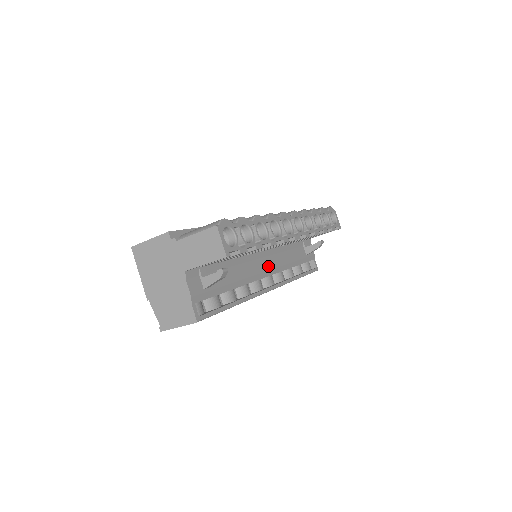
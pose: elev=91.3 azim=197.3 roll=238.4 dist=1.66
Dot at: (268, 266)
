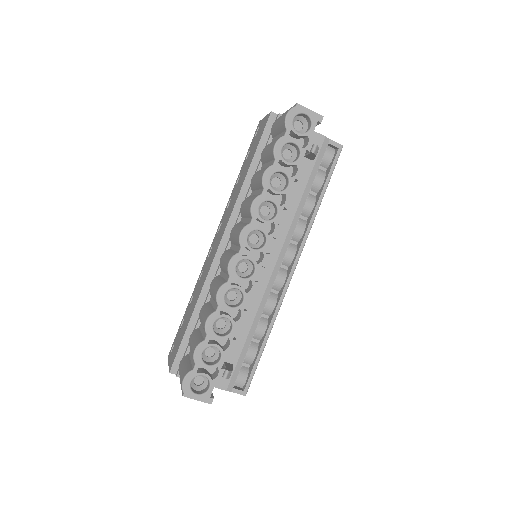
Dot at: (273, 258)
